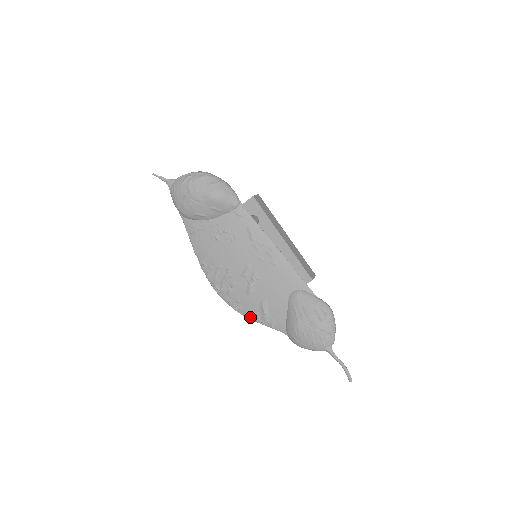
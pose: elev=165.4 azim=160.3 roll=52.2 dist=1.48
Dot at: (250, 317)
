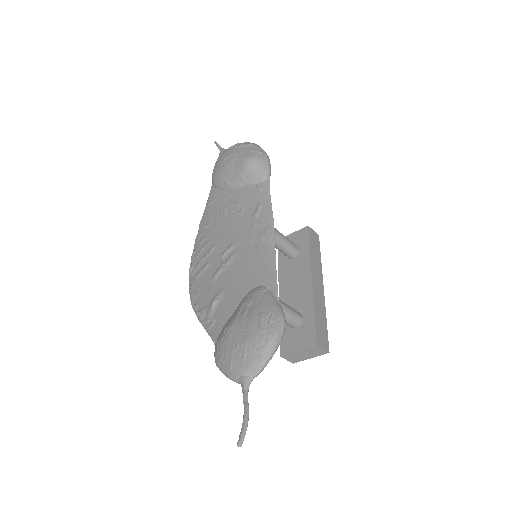
Dot at: (197, 311)
